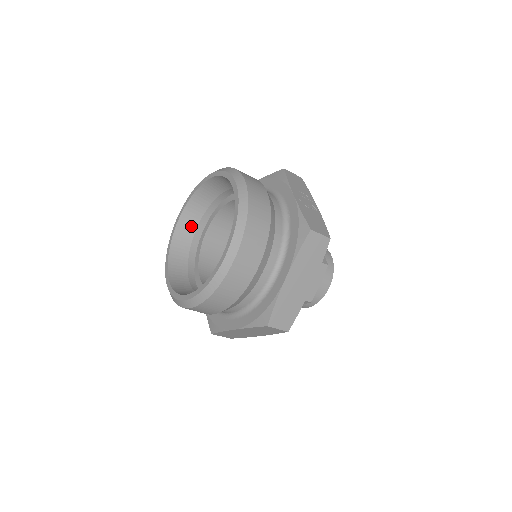
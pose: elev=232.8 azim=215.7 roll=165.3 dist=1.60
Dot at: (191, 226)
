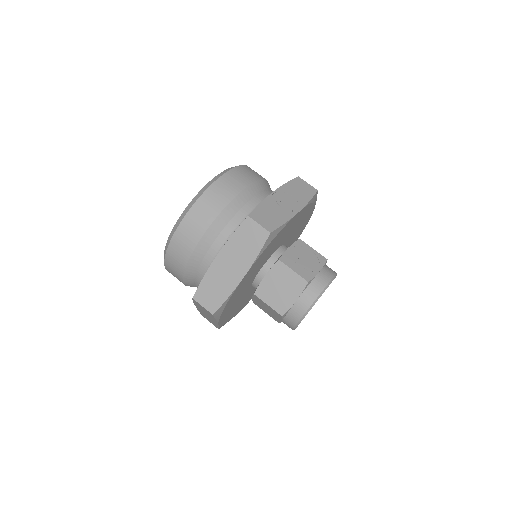
Dot at: occluded
